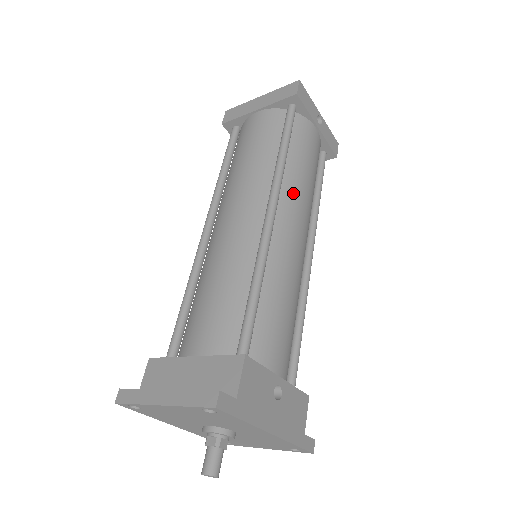
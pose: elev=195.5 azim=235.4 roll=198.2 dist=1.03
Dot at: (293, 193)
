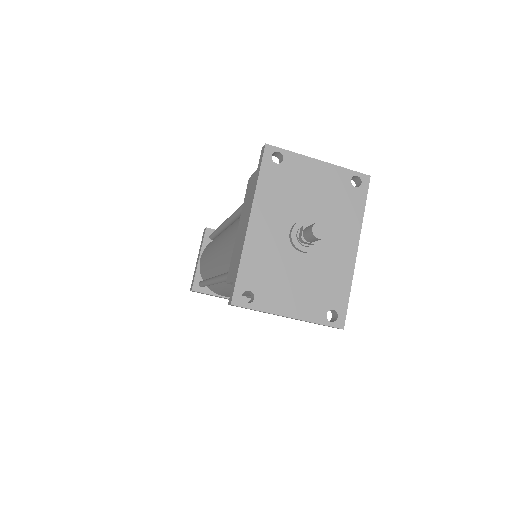
Dot at: occluded
